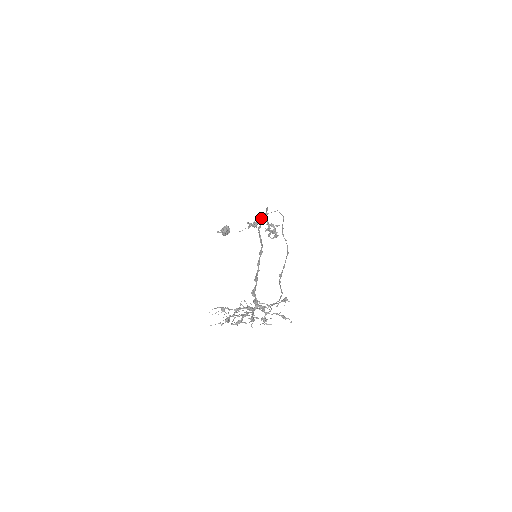
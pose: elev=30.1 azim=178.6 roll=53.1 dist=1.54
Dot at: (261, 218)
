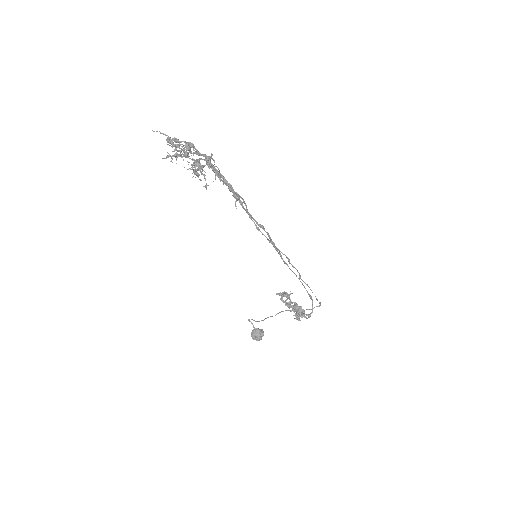
Dot at: occluded
